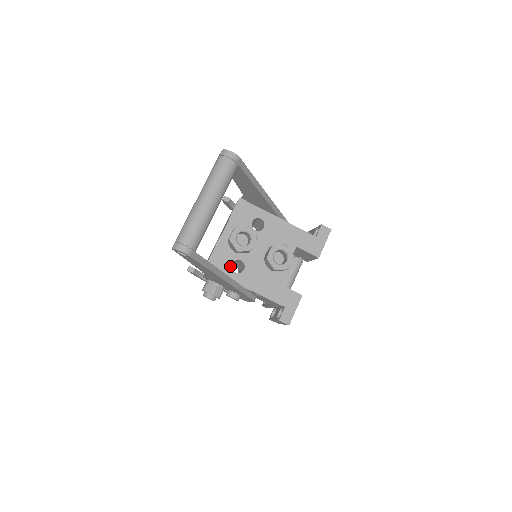
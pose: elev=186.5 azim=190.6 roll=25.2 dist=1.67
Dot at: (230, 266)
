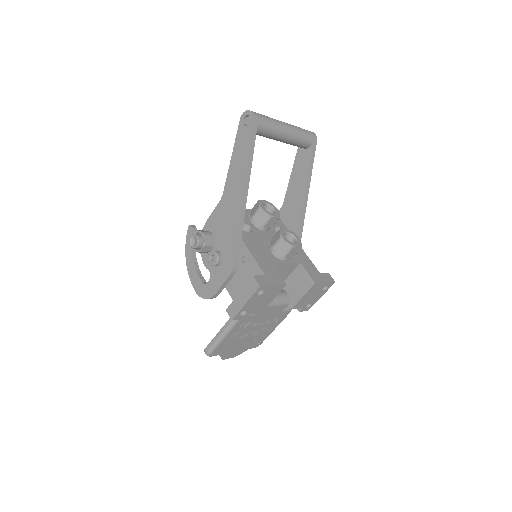
Dot at: occluded
